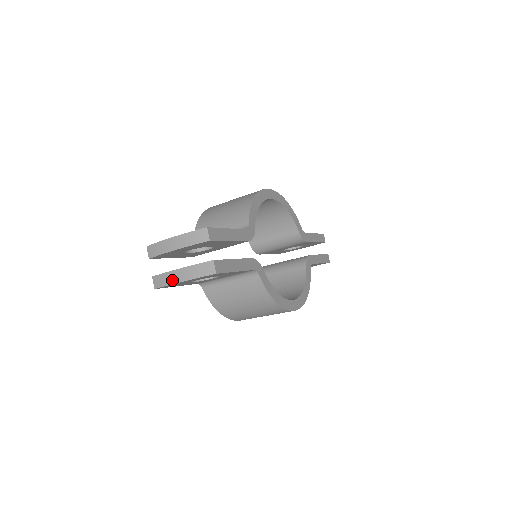
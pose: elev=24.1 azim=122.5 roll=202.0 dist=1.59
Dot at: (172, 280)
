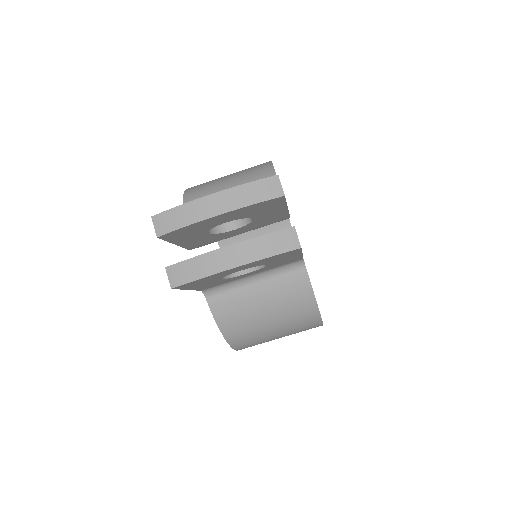
Dot at: (215, 266)
